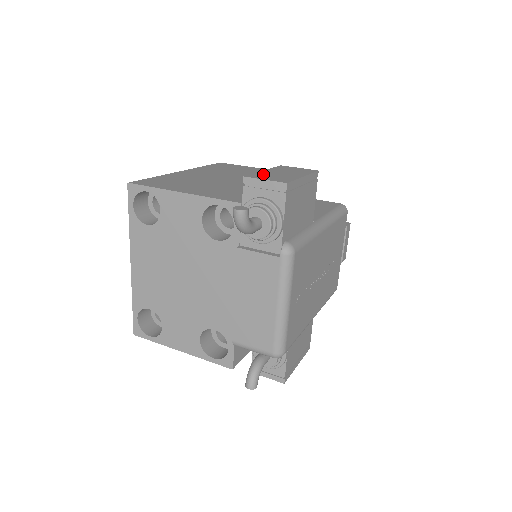
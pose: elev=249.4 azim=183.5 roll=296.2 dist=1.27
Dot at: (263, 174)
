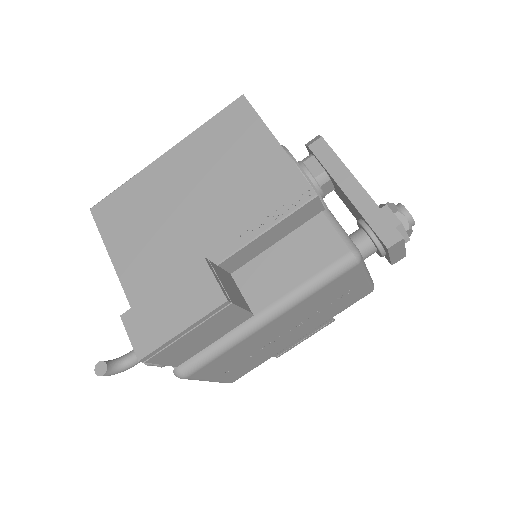
Dot at: (145, 310)
